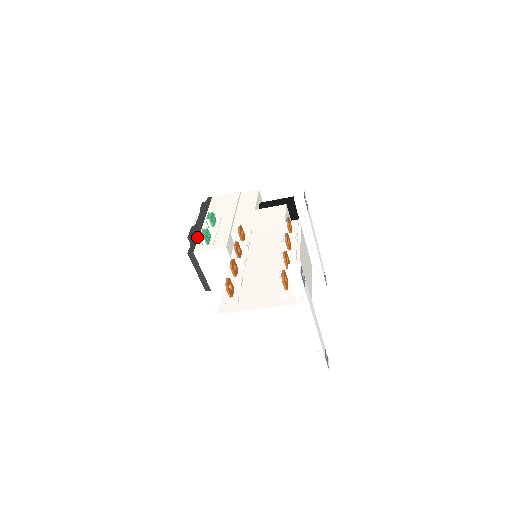
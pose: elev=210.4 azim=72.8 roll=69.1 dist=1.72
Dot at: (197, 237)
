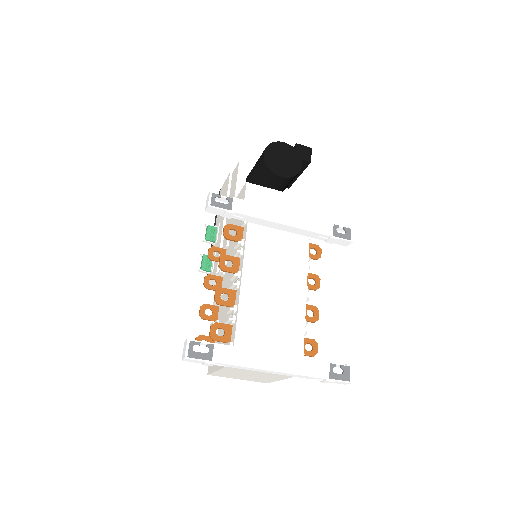
Dot at: occluded
